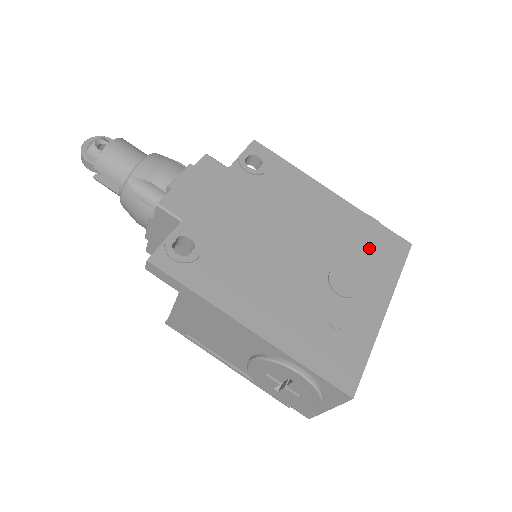
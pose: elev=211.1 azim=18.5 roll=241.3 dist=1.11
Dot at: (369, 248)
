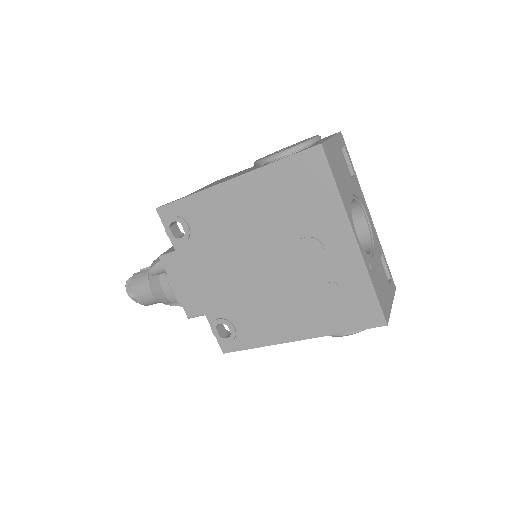
Dot at: (297, 198)
